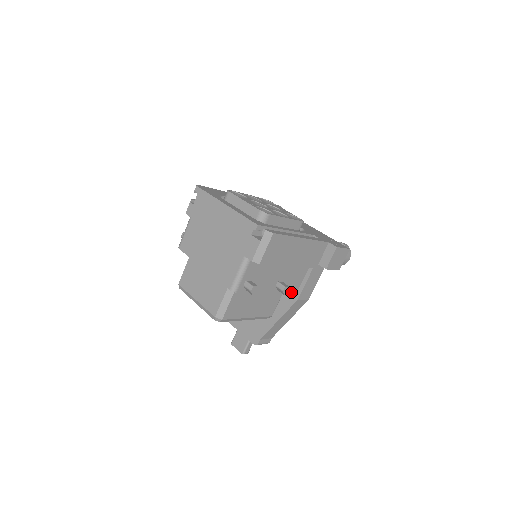
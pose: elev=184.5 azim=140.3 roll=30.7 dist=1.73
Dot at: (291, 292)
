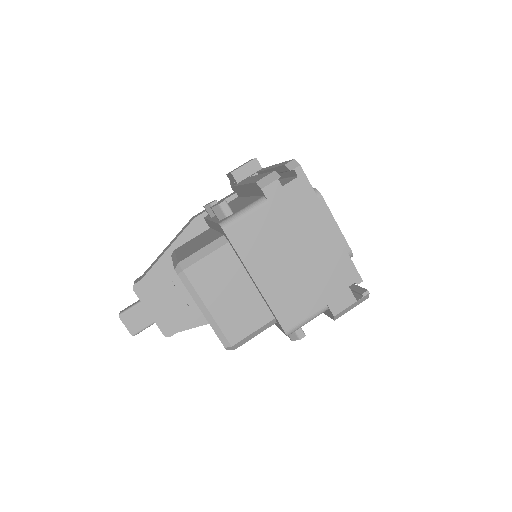
Dot at: occluded
